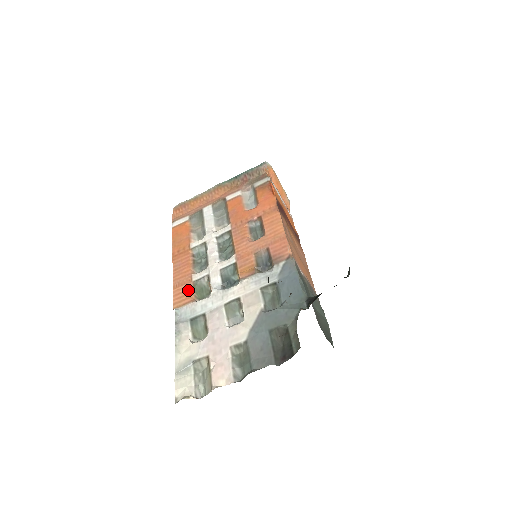
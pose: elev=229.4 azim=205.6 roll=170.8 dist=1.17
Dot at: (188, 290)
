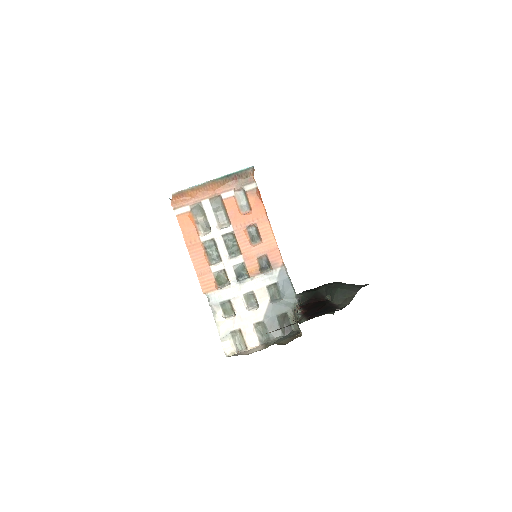
Dot at: (211, 280)
